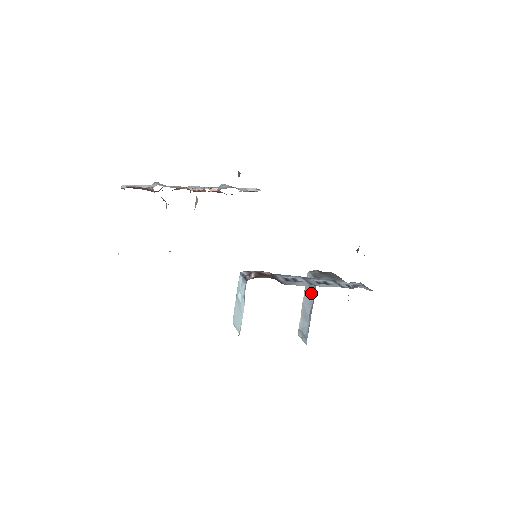
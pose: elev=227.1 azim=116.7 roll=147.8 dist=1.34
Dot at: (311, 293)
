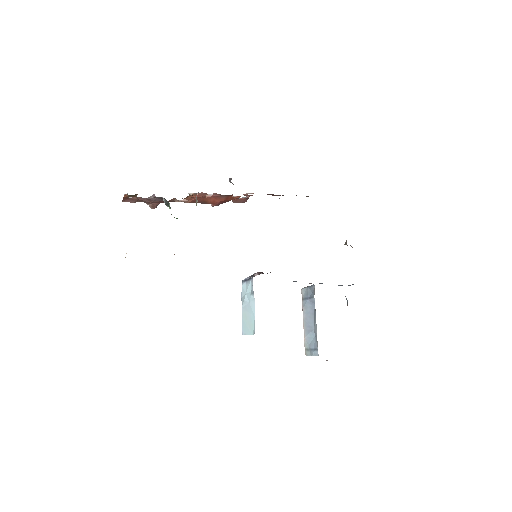
Dot at: (310, 304)
